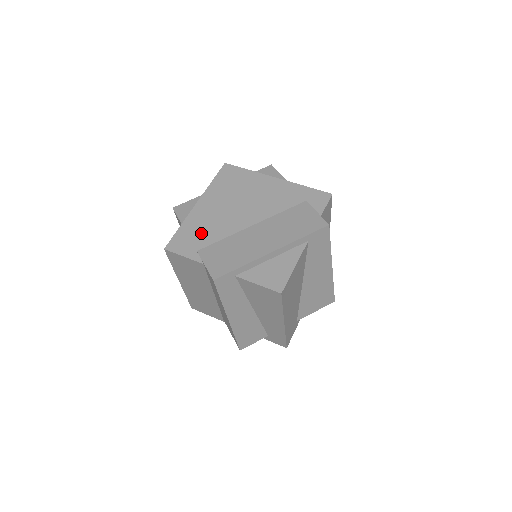
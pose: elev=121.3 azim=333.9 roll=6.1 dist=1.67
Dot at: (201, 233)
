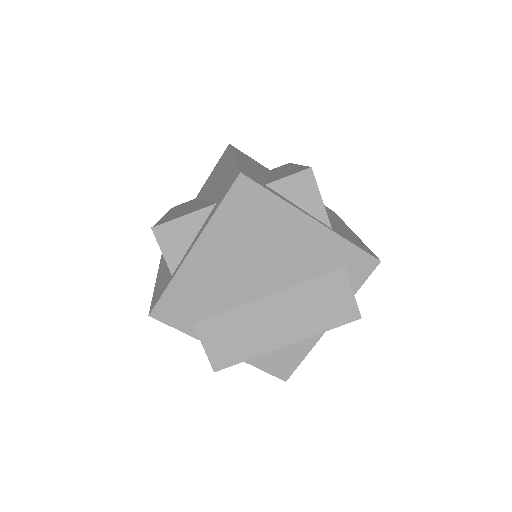
Dot at: (199, 299)
